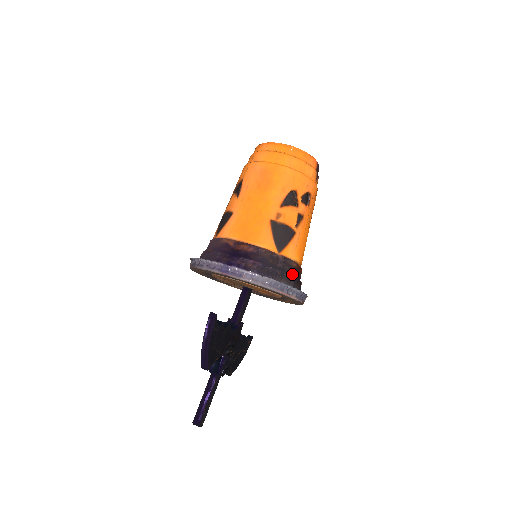
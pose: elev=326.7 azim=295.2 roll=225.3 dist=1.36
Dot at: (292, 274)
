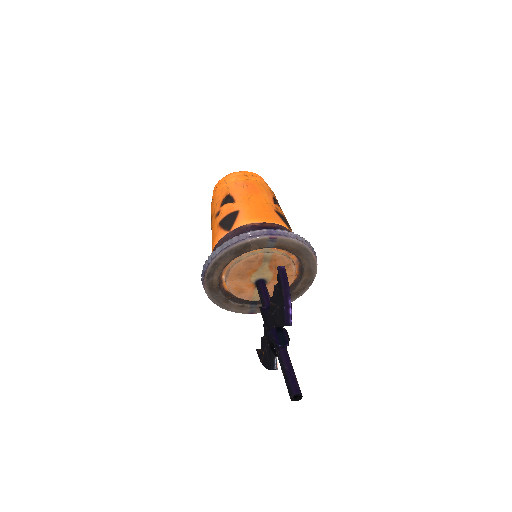
Dot at: occluded
